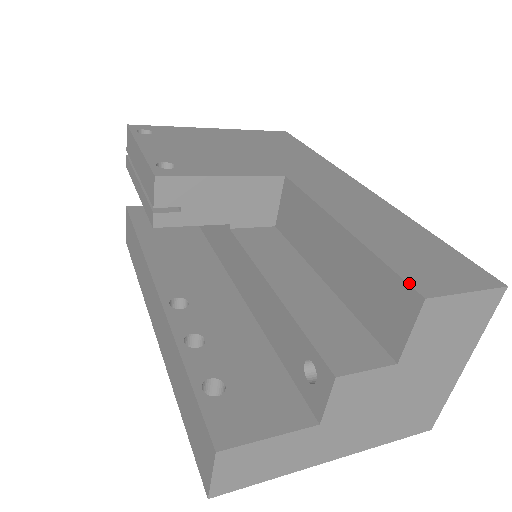
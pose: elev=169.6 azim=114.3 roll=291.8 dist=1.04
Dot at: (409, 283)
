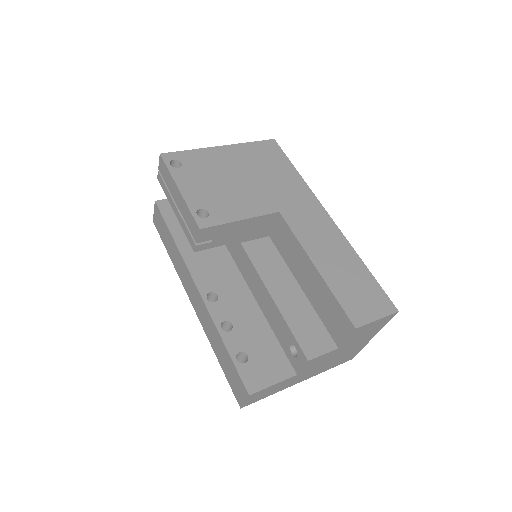
Dot at: (349, 317)
